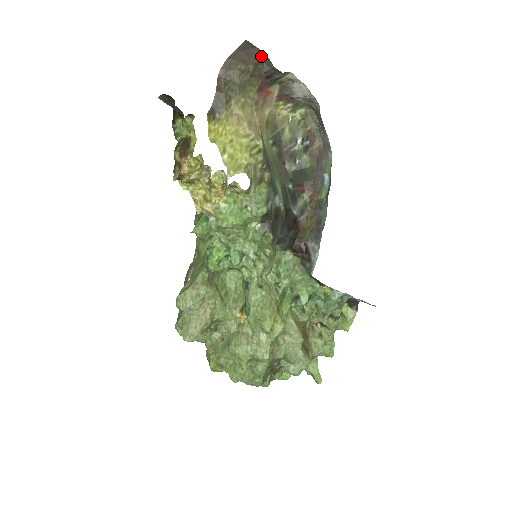
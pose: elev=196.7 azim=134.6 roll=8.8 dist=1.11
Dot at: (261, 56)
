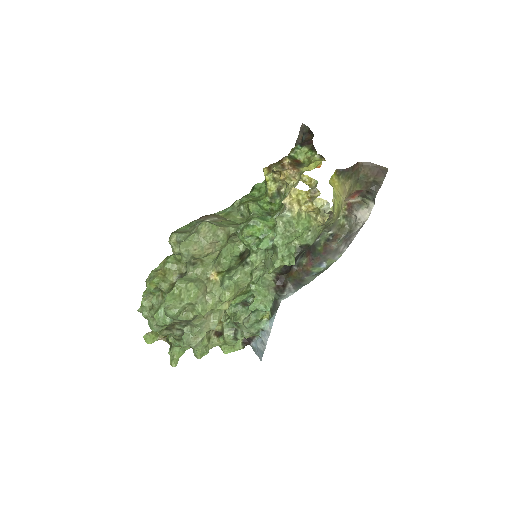
Dot at: (380, 181)
